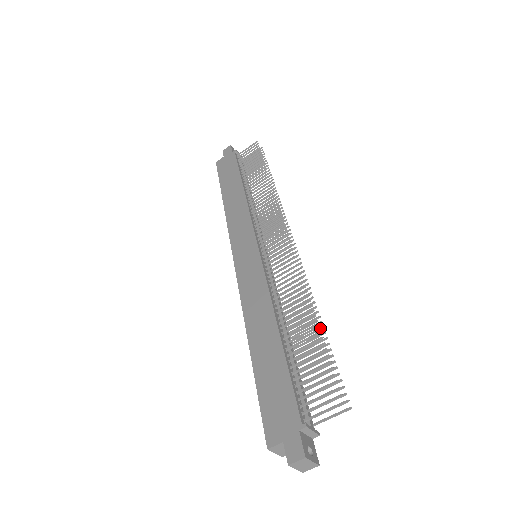
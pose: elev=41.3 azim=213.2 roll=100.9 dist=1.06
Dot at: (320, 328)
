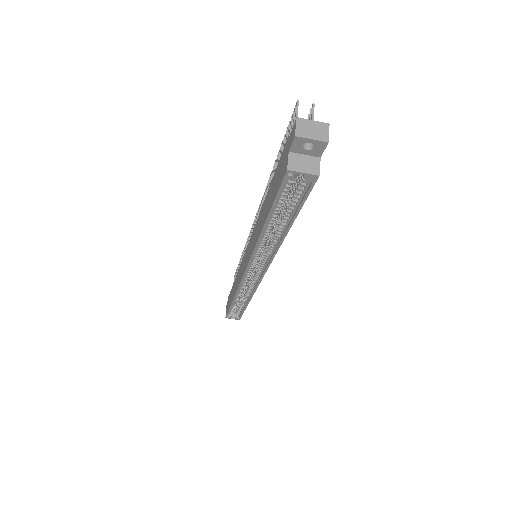
Dot at: occluded
